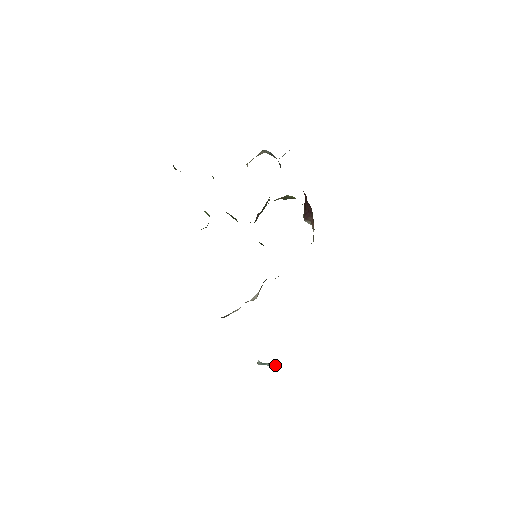
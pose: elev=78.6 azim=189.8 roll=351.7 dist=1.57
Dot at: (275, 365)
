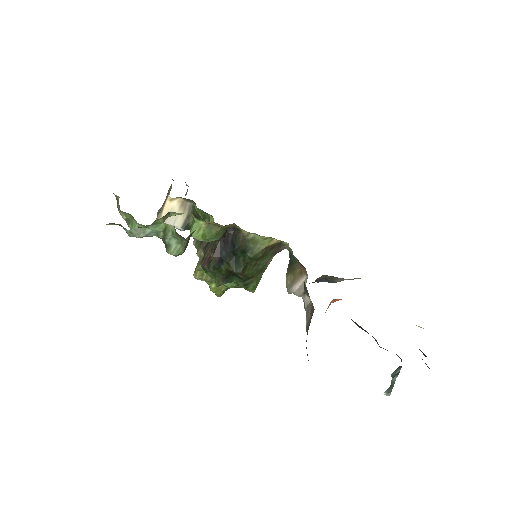
Dot at: (397, 369)
